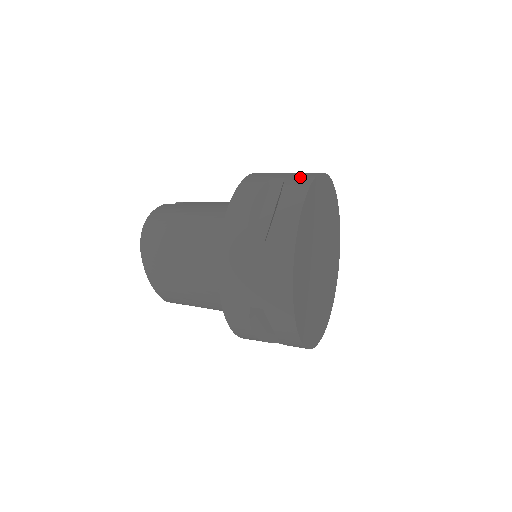
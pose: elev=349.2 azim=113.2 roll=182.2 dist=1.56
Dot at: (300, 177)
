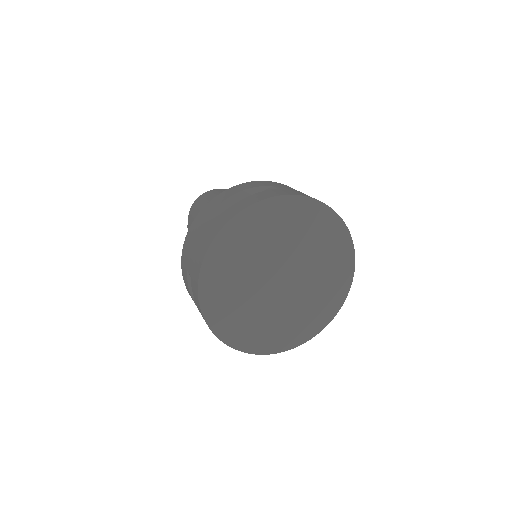
Dot at: (286, 191)
